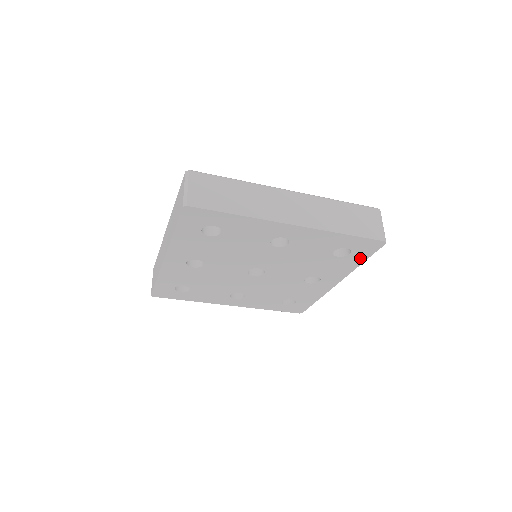
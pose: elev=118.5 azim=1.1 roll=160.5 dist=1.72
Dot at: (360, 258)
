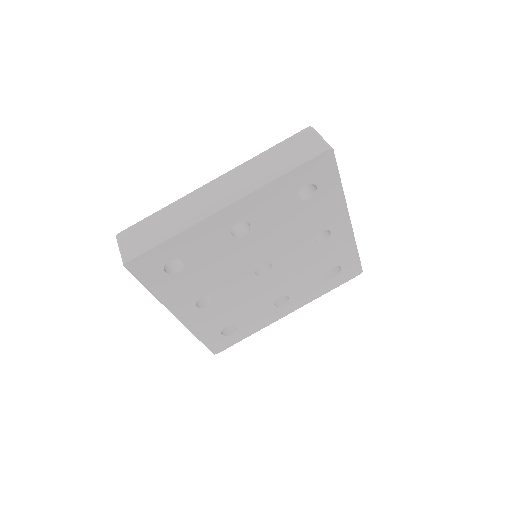
Dot at: (332, 183)
